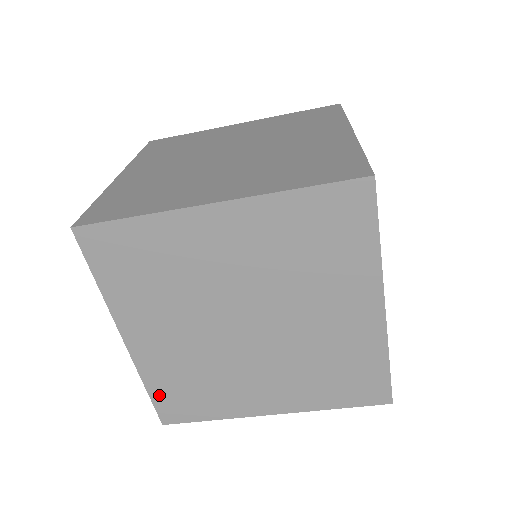
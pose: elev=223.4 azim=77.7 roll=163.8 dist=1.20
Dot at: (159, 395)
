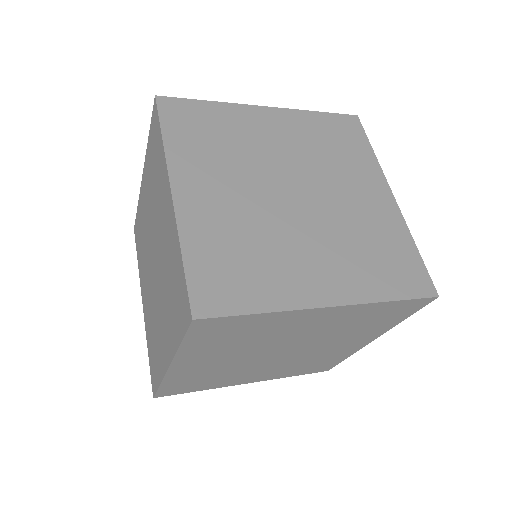
Dot at: (168, 387)
